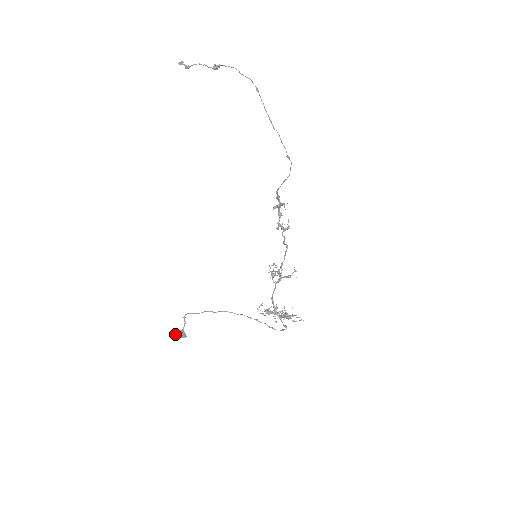
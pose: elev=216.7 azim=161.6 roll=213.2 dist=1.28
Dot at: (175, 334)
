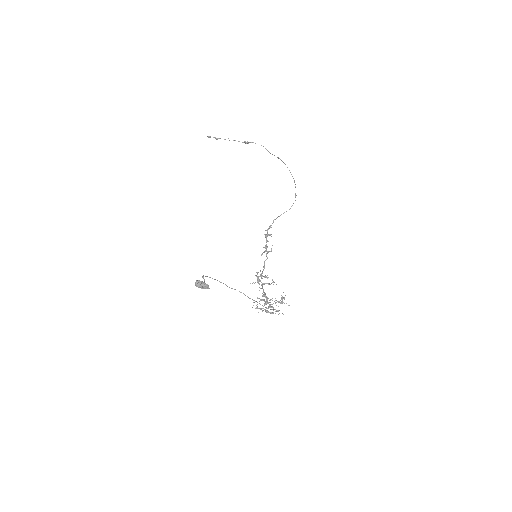
Dot at: (202, 281)
